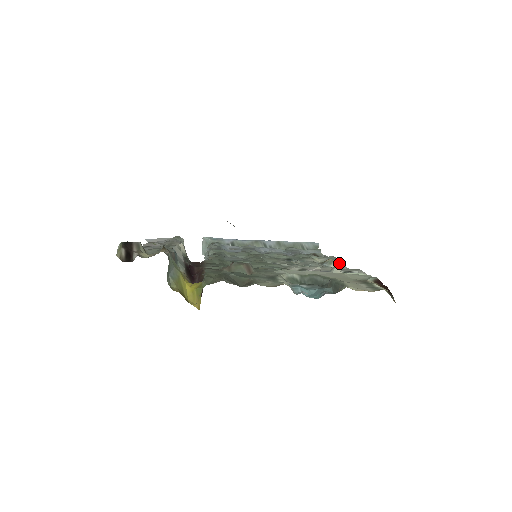
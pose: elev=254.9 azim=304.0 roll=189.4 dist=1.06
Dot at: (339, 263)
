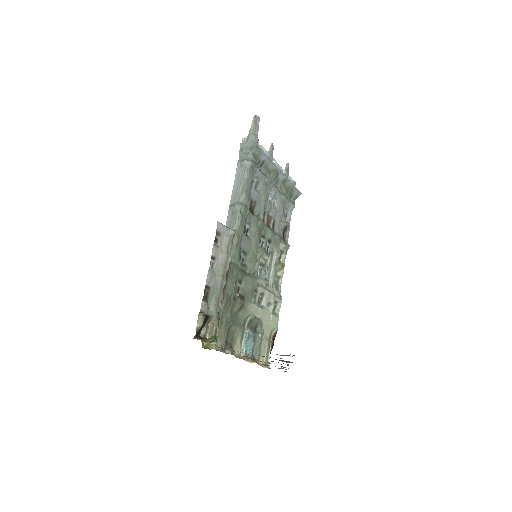
Dot at: (283, 272)
